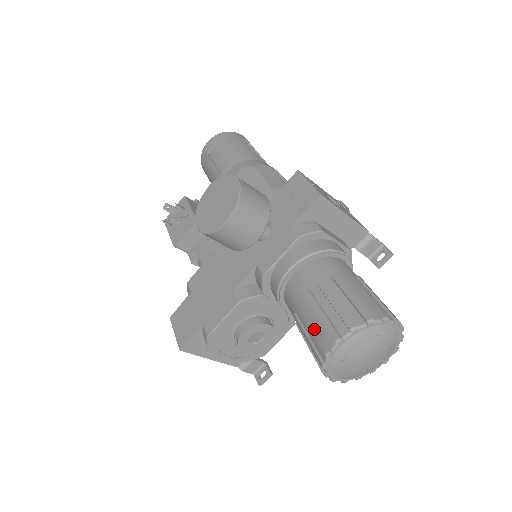
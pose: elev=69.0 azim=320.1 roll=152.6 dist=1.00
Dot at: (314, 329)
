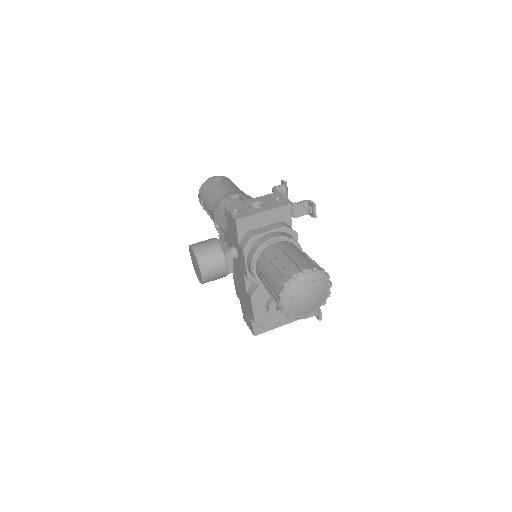
Dot at: occluded
